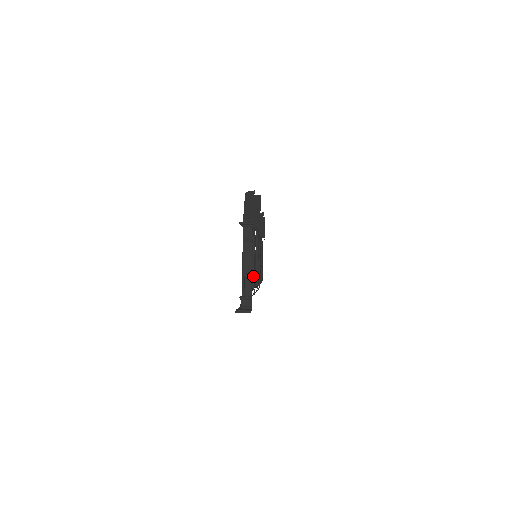
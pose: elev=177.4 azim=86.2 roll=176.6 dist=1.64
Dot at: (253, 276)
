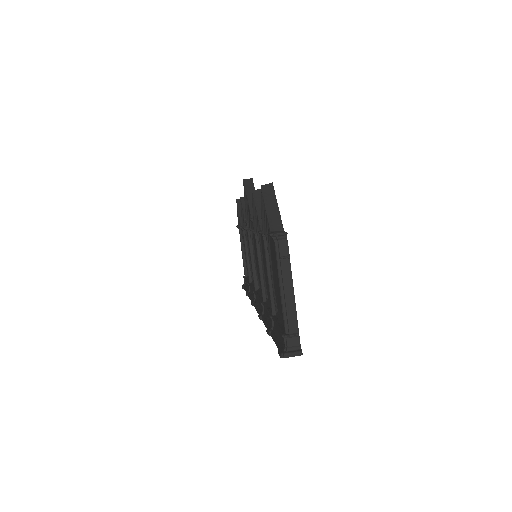
Dot at: (263, 285)
